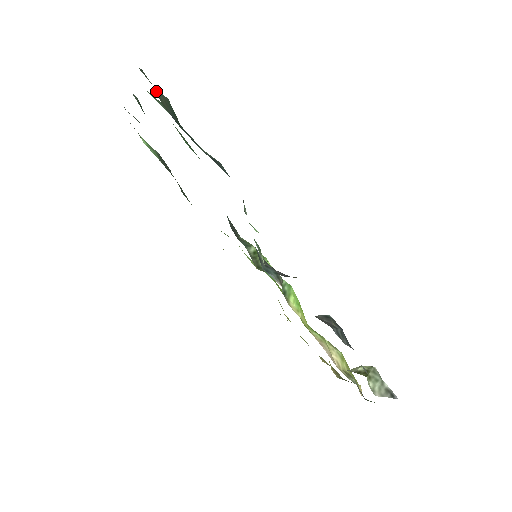
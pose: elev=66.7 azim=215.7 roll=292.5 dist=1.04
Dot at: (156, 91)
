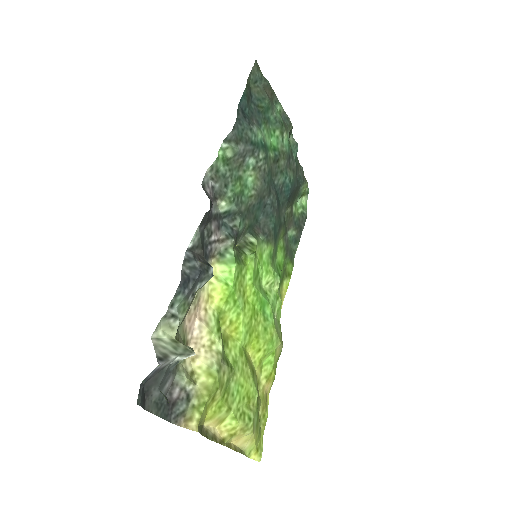
Dot at: (259, 85)
